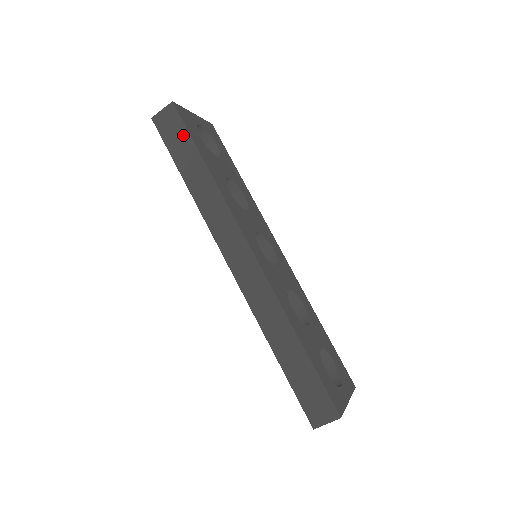
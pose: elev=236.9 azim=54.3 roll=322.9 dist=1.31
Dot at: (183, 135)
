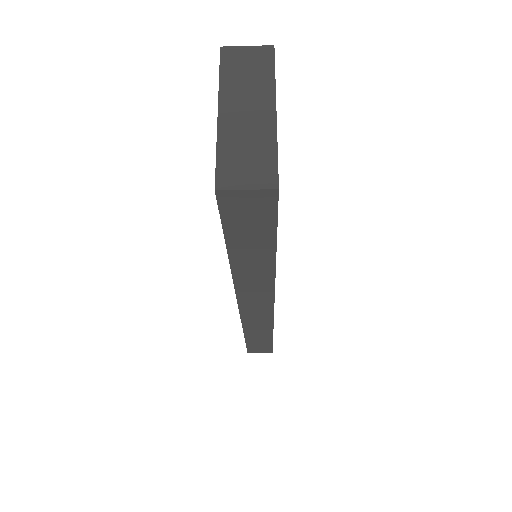
Dot at: (264, 228)
